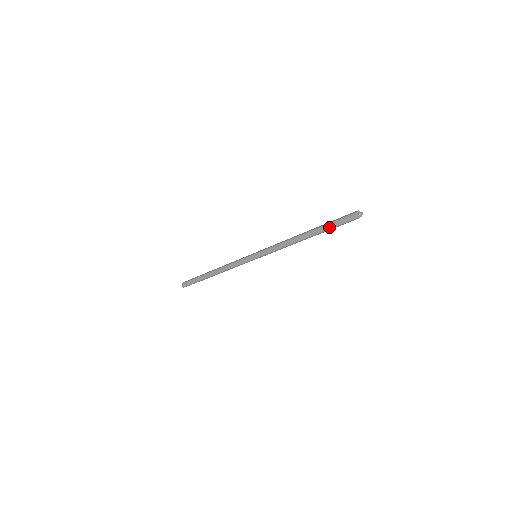
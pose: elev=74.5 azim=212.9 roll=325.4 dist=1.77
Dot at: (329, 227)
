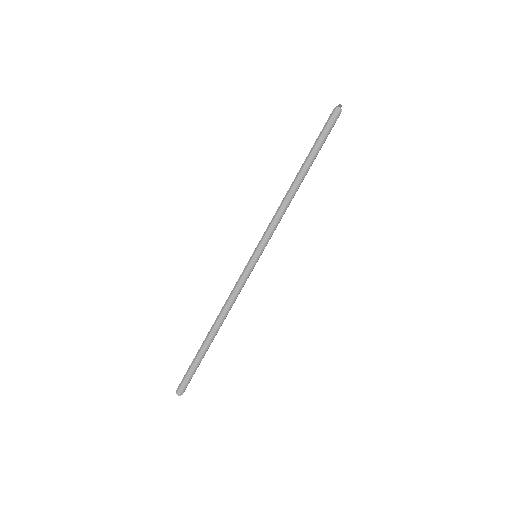
Dot at: (317, 145)
